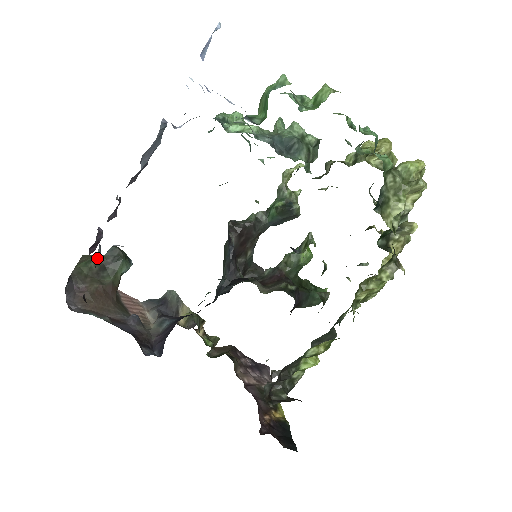
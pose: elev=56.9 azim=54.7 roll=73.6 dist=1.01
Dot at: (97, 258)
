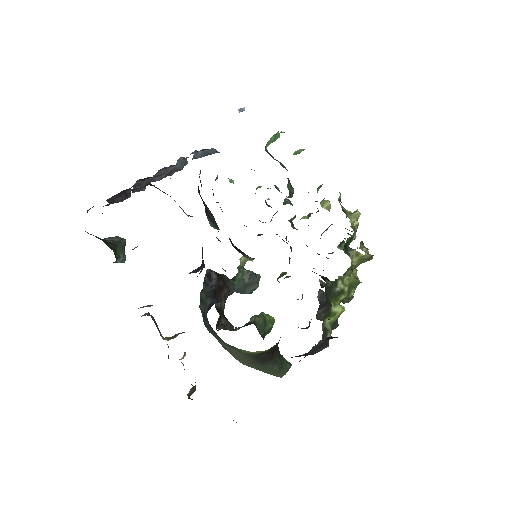
Dot at: occluded
